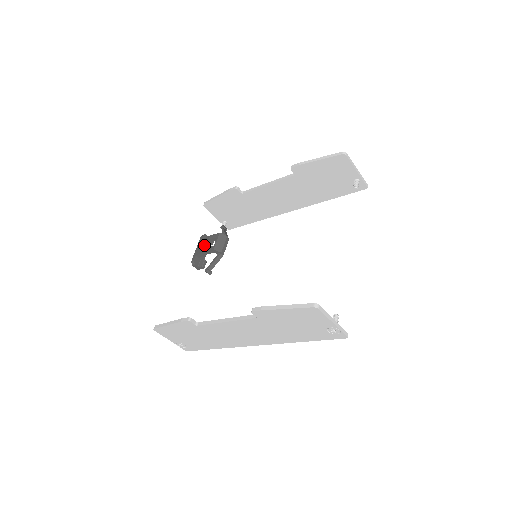
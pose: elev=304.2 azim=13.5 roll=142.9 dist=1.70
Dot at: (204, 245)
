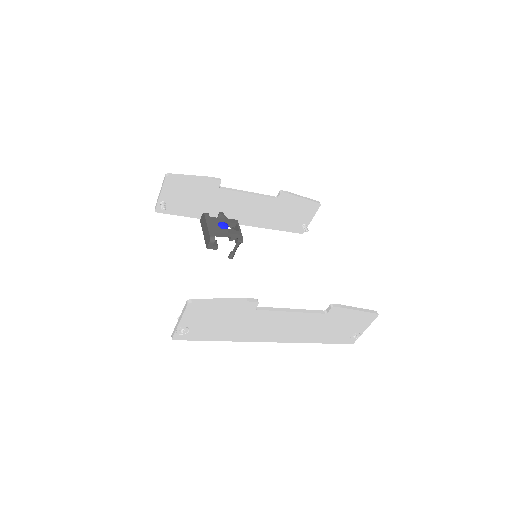
Dot at: (225, 226)
